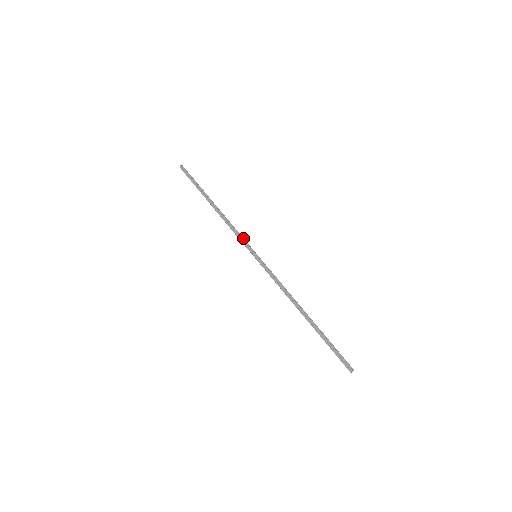
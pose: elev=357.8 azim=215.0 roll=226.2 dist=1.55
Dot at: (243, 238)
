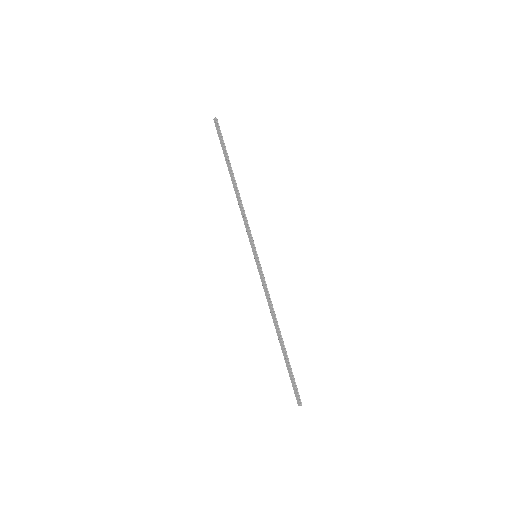
Dot at: (250, 231)
